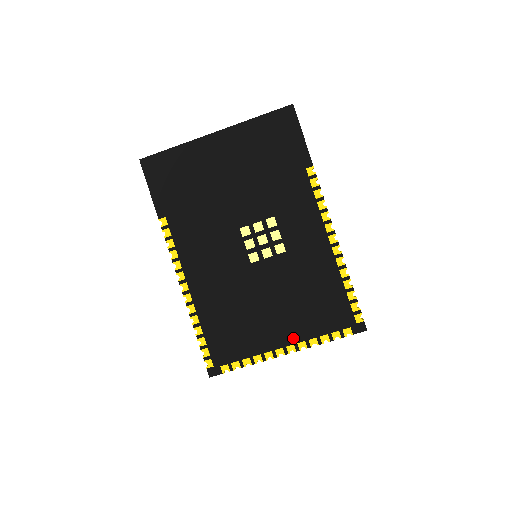
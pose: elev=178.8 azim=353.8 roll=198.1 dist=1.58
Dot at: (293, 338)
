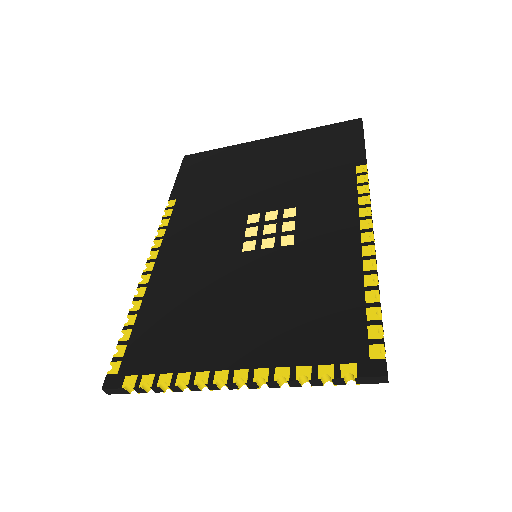
Dot at: (252, 359)
